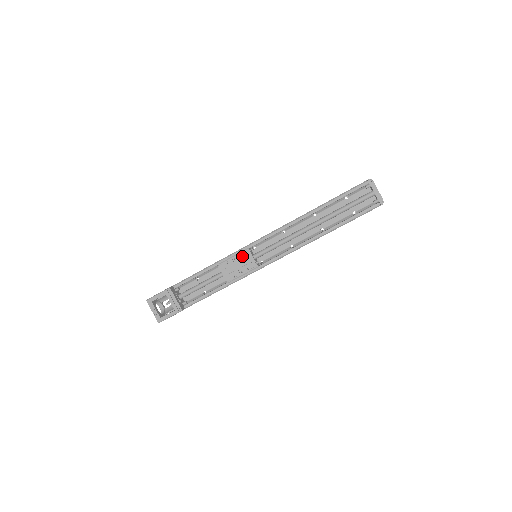
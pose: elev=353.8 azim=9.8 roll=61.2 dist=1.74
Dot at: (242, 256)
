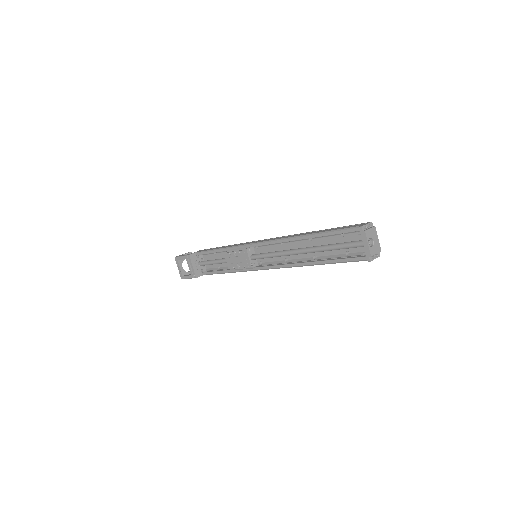
Dot at: (241, 253)
